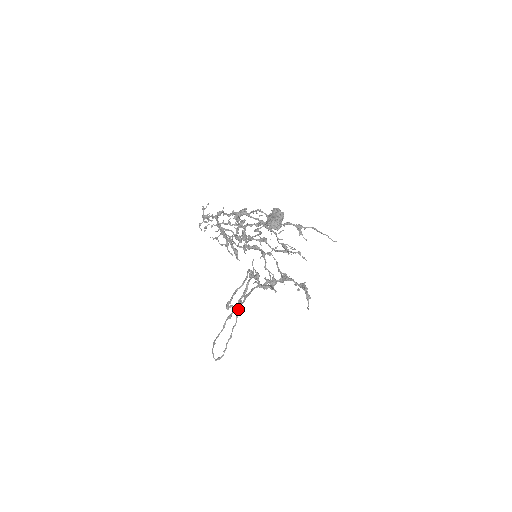
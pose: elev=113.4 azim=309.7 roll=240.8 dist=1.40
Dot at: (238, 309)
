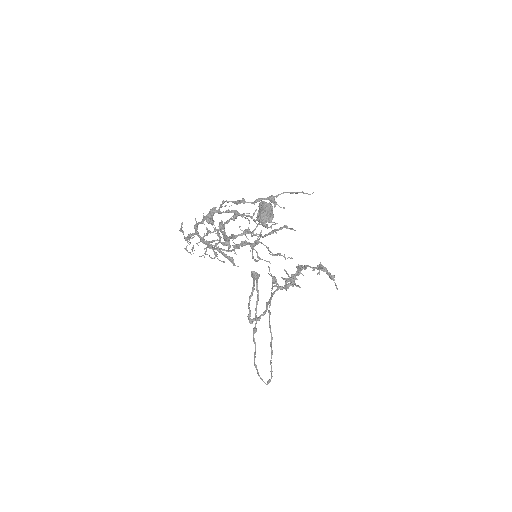
Dot at: (269, 322)
